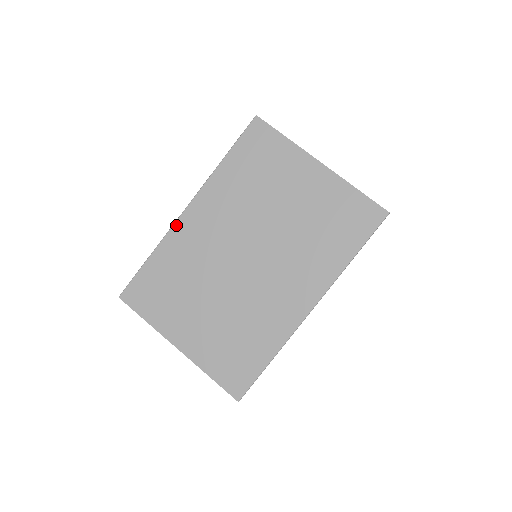
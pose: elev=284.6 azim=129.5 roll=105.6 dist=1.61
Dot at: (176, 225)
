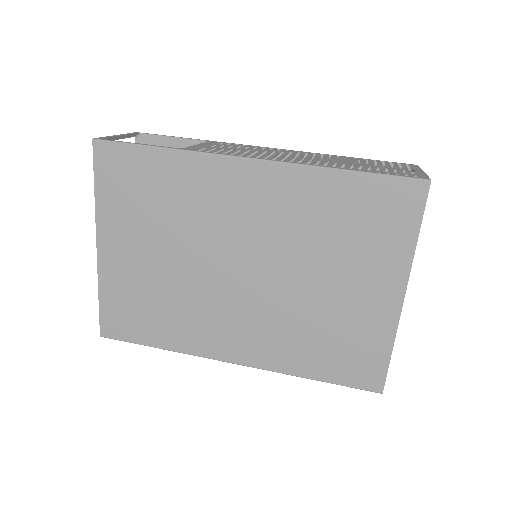
Dot at: (222, 159)
